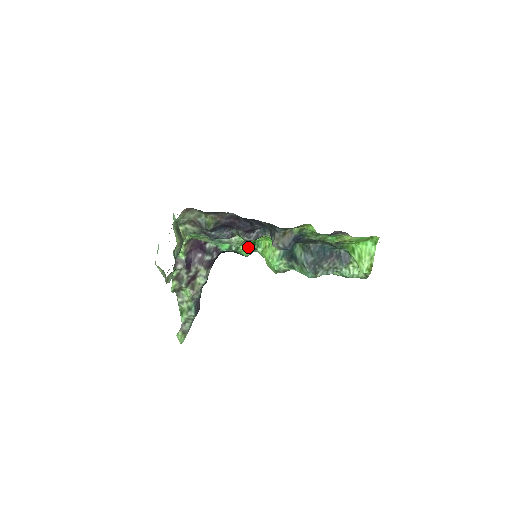
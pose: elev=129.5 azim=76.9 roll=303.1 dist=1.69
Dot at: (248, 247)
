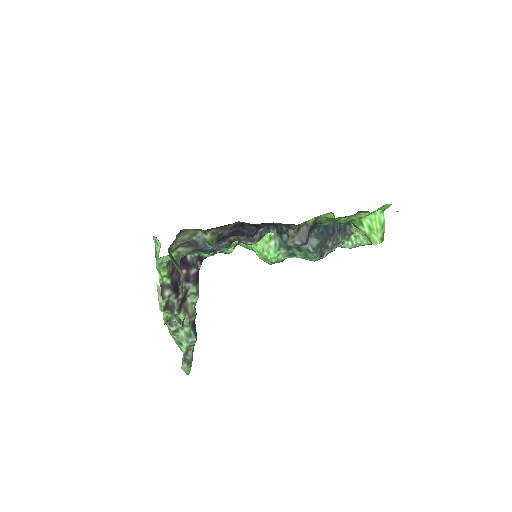
Dot at: occluded
